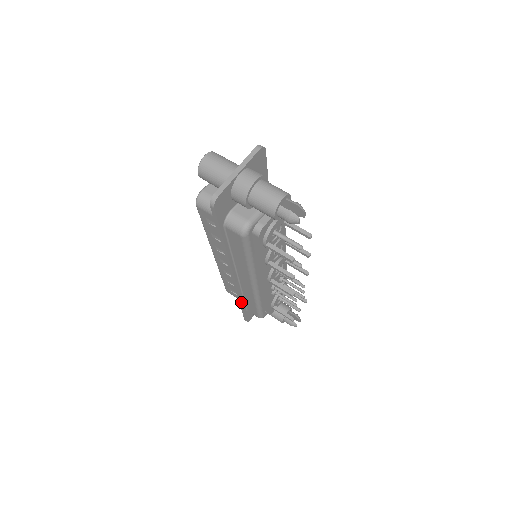
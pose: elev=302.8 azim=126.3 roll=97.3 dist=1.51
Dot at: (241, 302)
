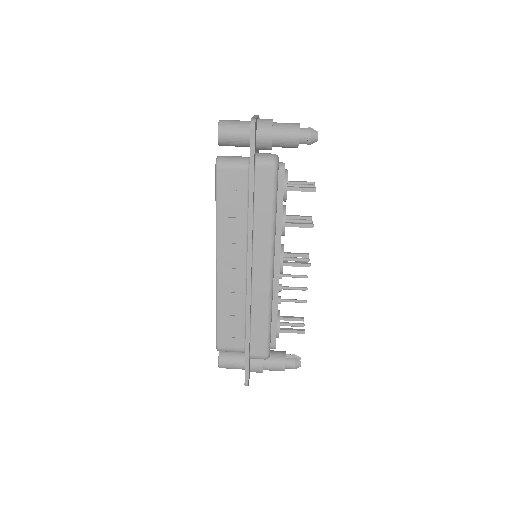
Dot at: (249, 327)
